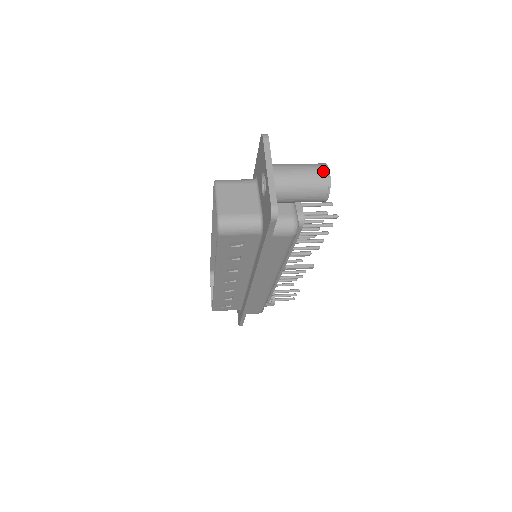
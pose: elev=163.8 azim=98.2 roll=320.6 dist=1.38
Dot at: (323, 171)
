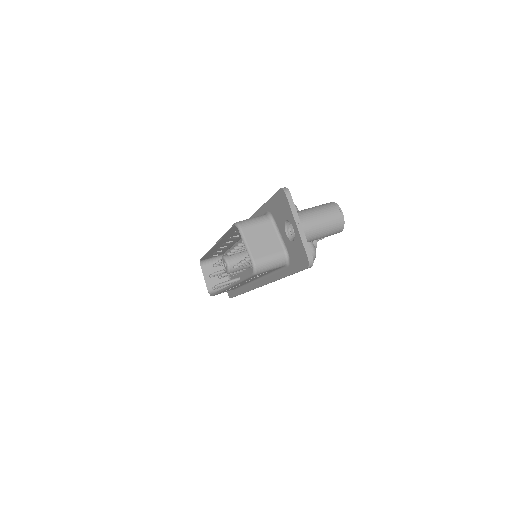
Dot at: (338, 214)
